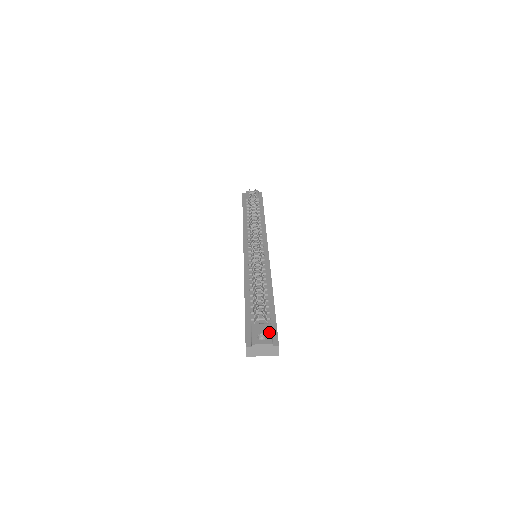
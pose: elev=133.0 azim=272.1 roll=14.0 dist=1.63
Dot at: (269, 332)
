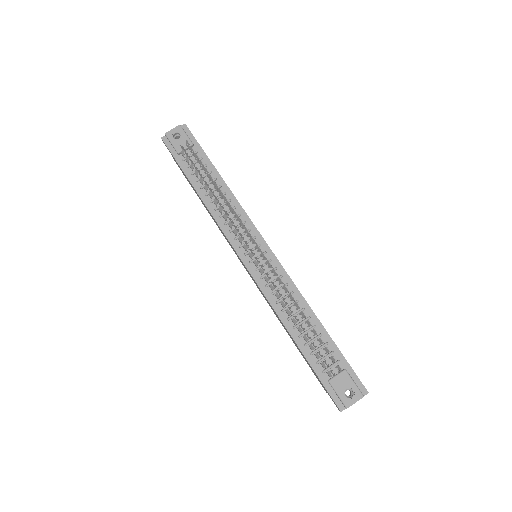
Dot at: (352, 383)
